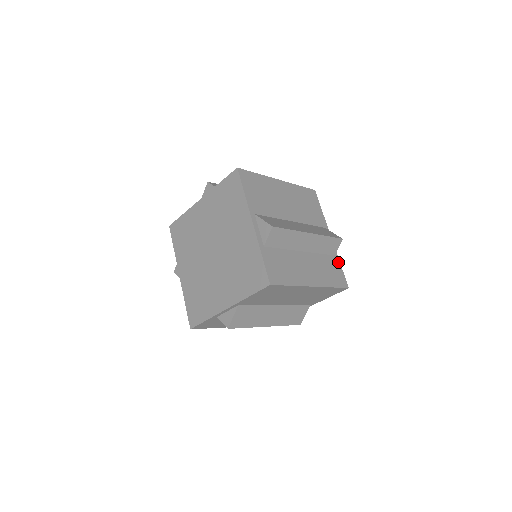
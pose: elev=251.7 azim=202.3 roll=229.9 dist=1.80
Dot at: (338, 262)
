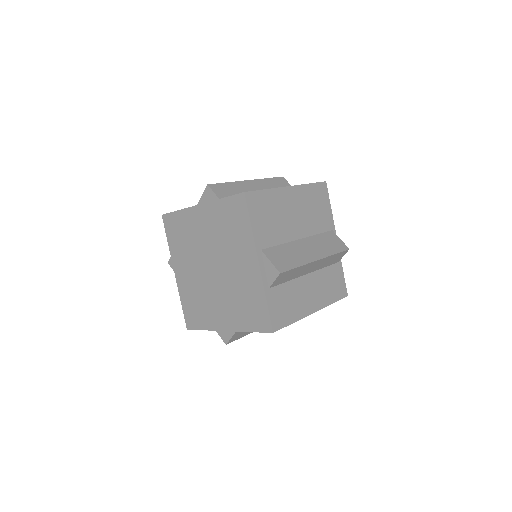
Dot at: occluded
